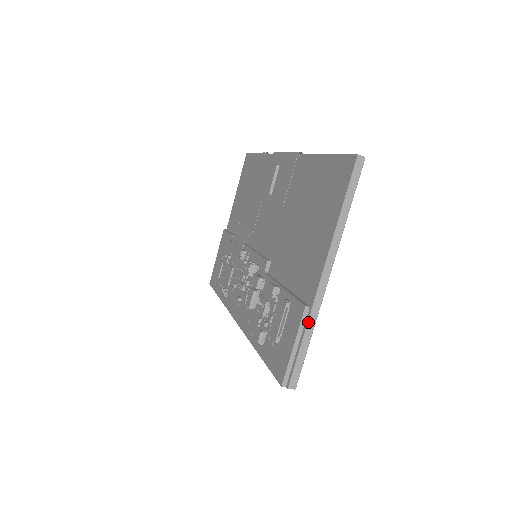
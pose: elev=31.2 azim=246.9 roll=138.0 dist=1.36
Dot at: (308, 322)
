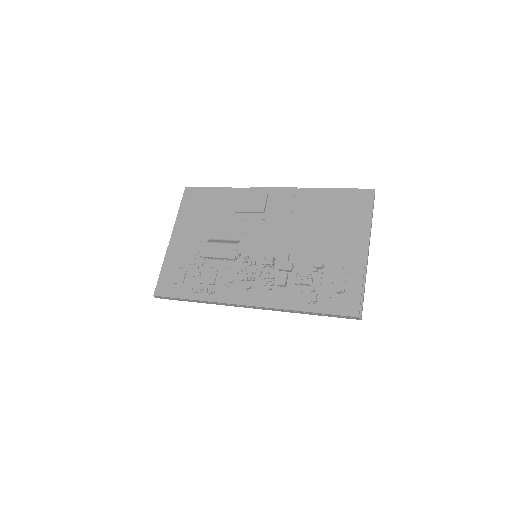
Dot at: occluded
